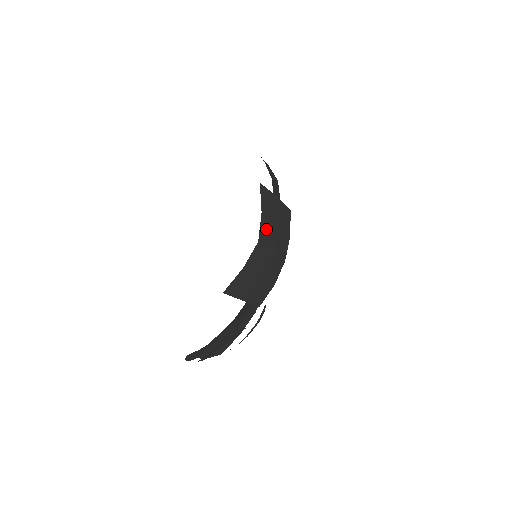
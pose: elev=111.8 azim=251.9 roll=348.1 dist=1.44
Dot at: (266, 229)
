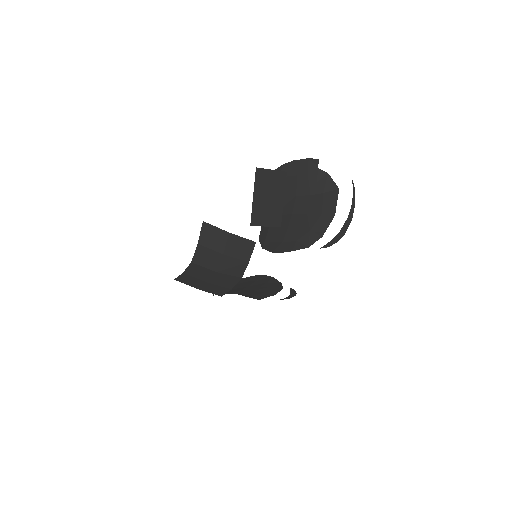
Dot at: (204, 255)
